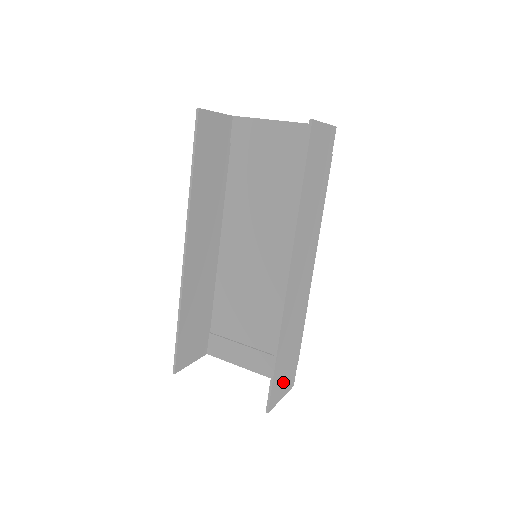
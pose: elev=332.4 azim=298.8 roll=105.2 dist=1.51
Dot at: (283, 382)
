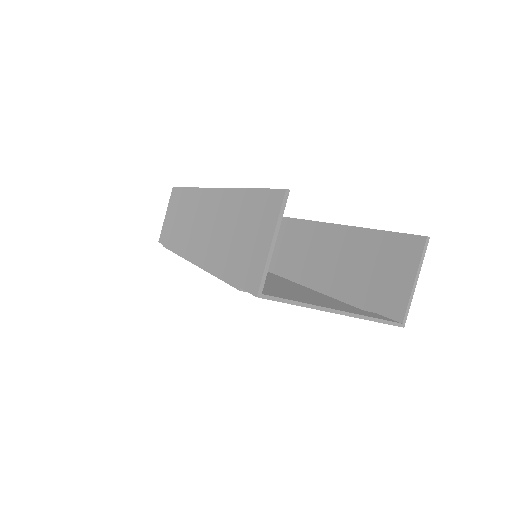
Dot at: (397, 274)
